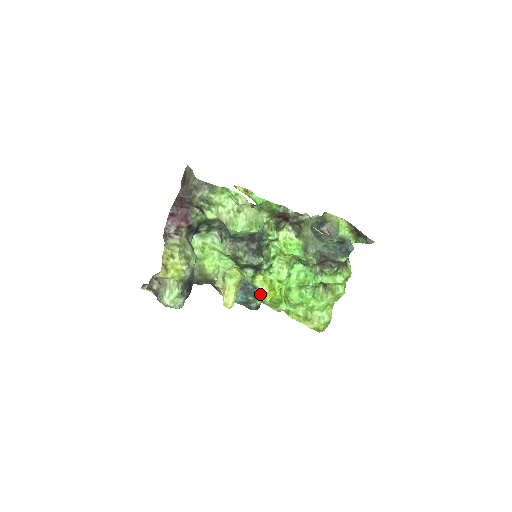
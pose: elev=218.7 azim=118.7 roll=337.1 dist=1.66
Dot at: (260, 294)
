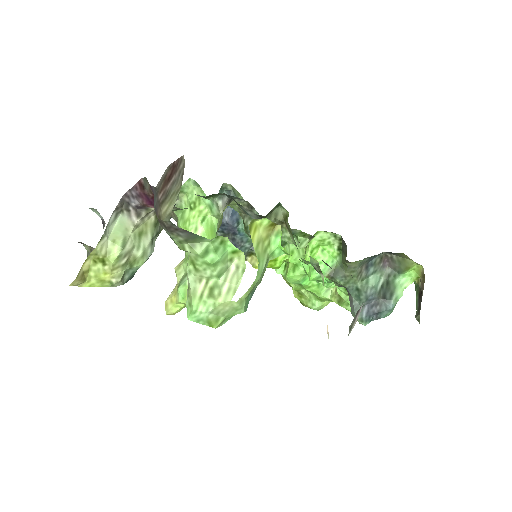
Dot at: (254, 256)
